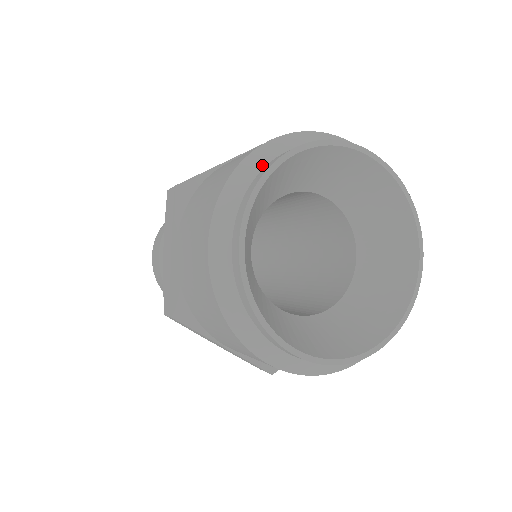
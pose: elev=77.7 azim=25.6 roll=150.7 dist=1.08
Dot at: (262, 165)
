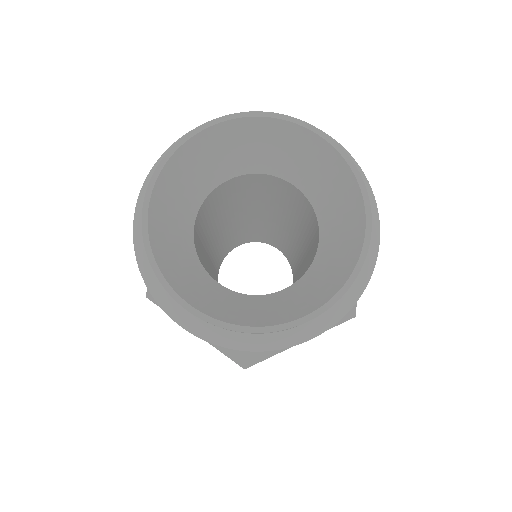
Dot at: occluded
